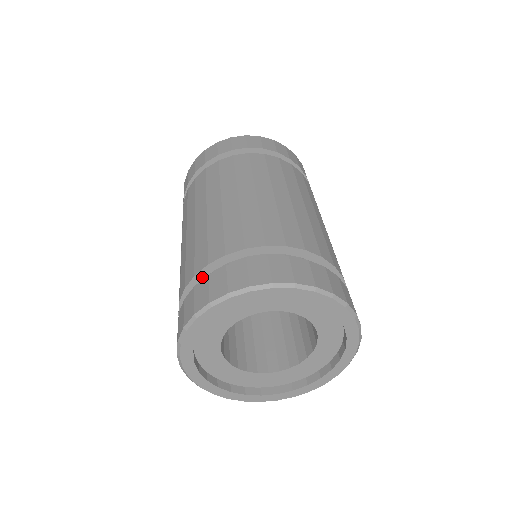
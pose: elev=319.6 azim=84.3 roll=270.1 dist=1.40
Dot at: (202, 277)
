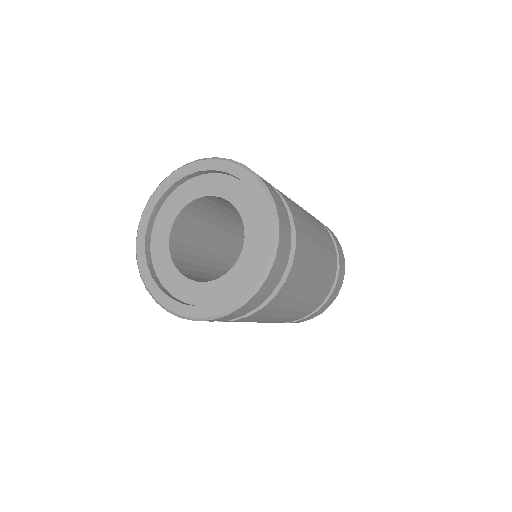
Dot at: occluded
